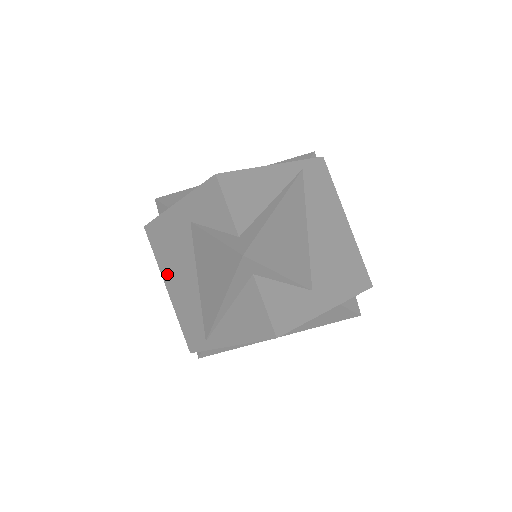
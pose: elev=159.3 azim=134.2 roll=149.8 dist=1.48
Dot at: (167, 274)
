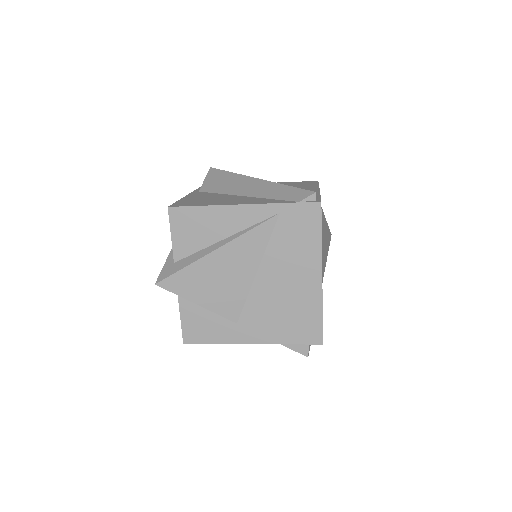
Dot at: occluded
